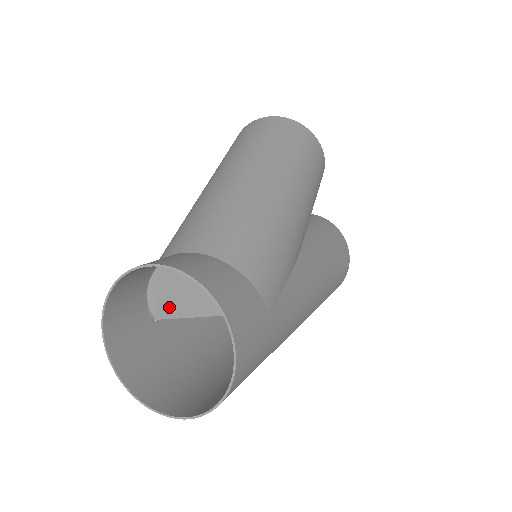
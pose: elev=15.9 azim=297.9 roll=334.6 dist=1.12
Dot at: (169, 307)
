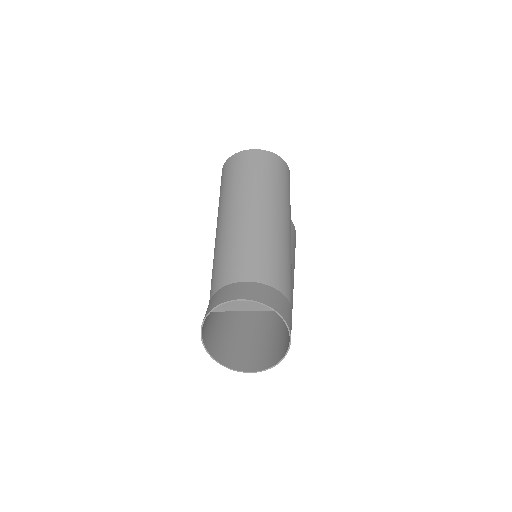
Dot at: (225, 306)
